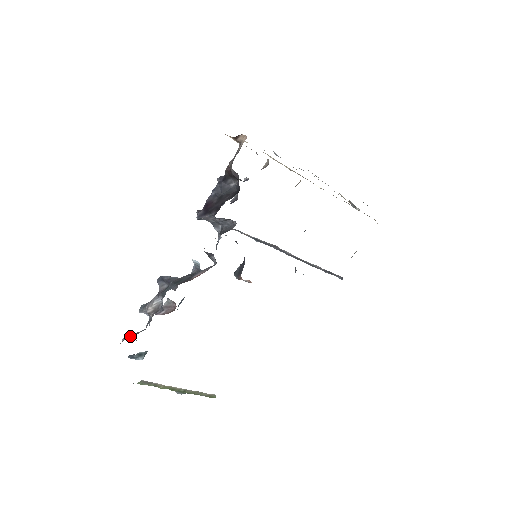
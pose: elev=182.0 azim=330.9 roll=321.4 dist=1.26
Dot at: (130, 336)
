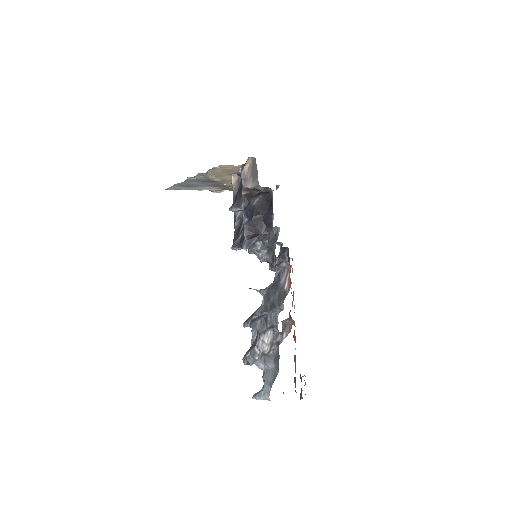
Dot at: (273, 382)
